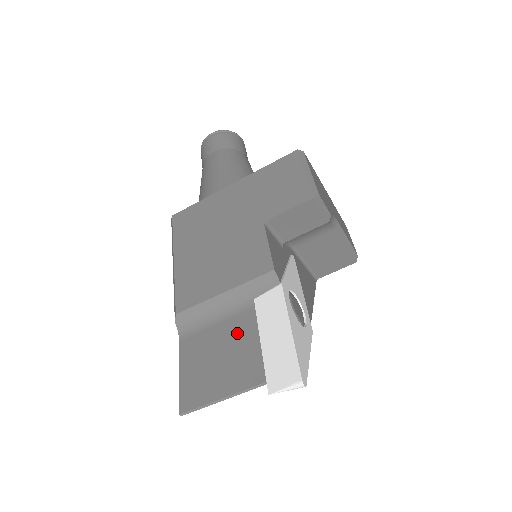
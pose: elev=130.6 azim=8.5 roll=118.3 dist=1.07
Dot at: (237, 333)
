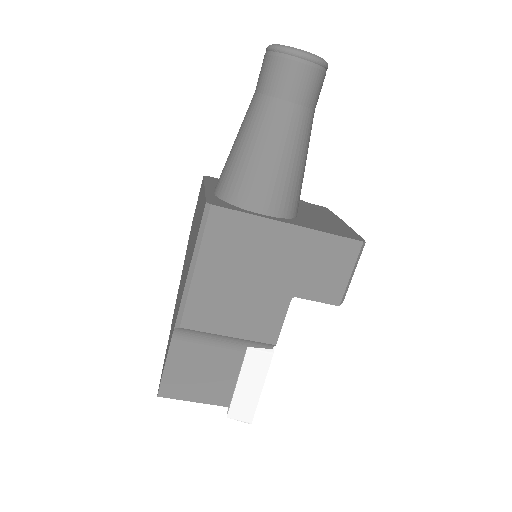
Dot at: (222, 364)
